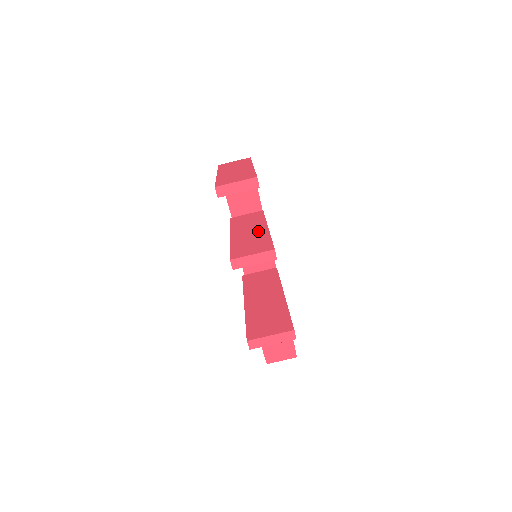
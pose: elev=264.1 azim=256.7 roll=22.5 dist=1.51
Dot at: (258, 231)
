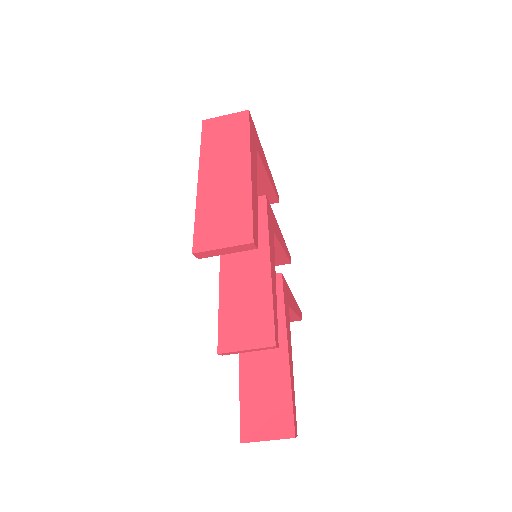
Dot at: (256, 271)
